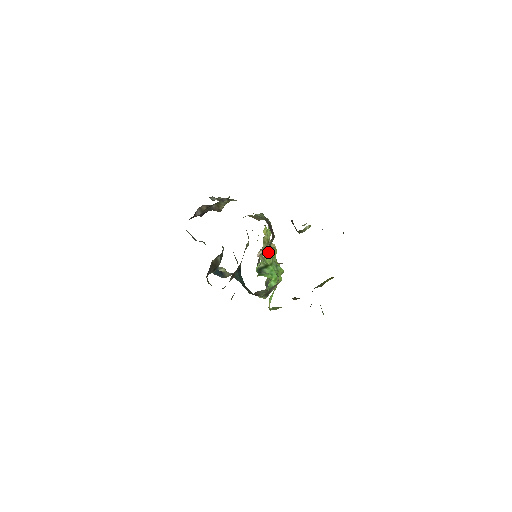
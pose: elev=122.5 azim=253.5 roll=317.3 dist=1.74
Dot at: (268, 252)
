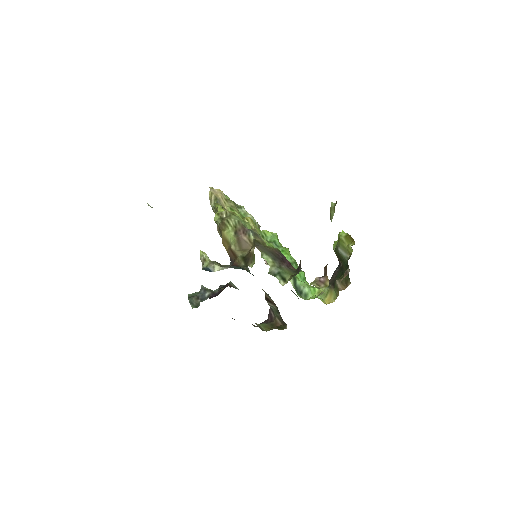
Dot at: (297, 278)
